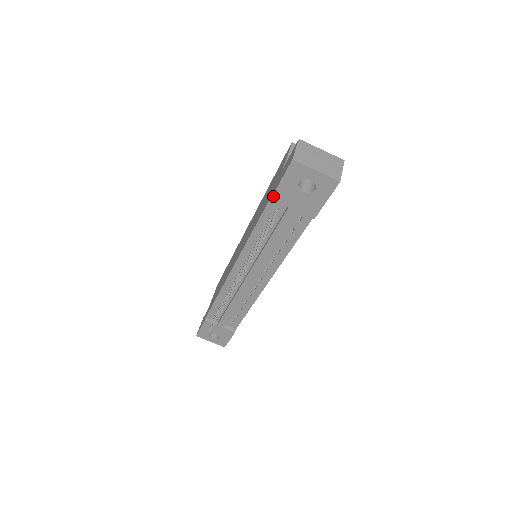
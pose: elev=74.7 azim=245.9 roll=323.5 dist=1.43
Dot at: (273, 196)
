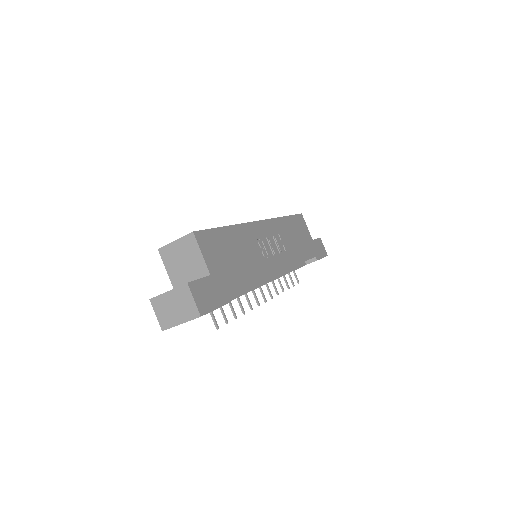
Dot at: occluded
